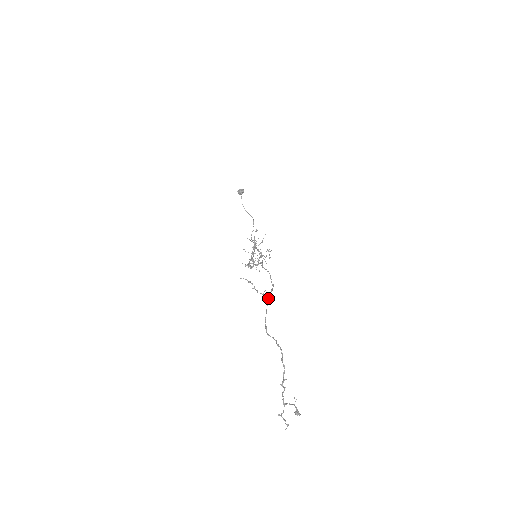
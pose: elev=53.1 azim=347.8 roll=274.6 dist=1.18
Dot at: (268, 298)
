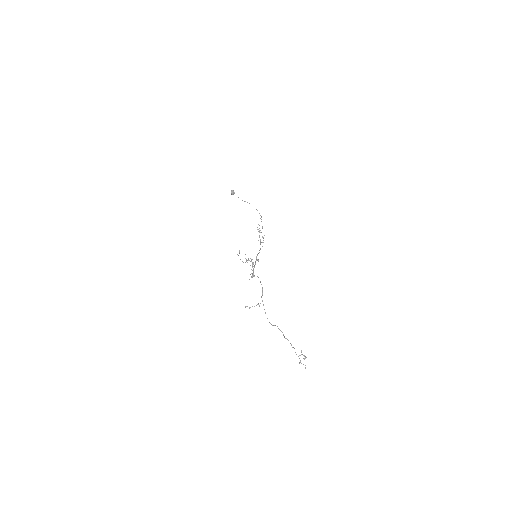
Dot at: occluded
